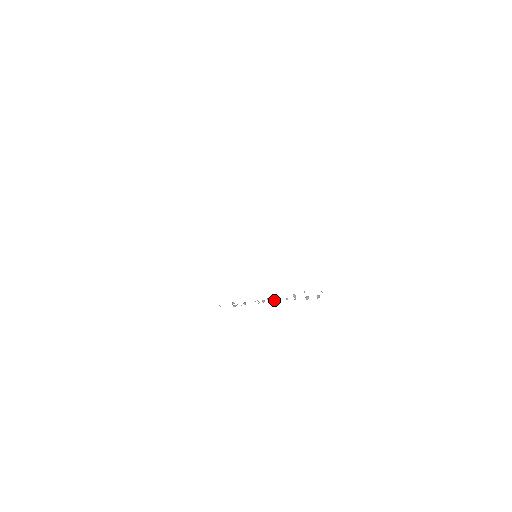
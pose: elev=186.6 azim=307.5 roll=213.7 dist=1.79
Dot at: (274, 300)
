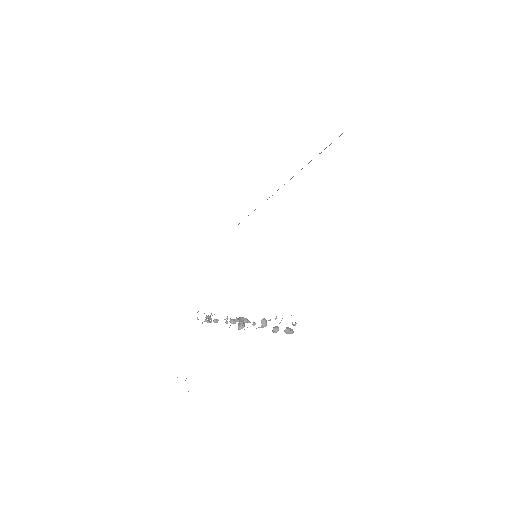
Dot at: (242, 322)
